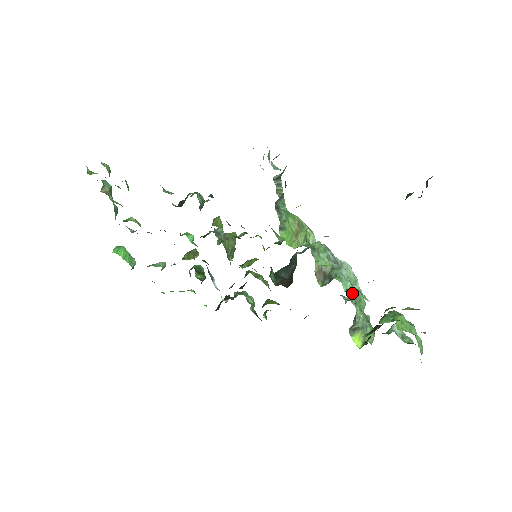
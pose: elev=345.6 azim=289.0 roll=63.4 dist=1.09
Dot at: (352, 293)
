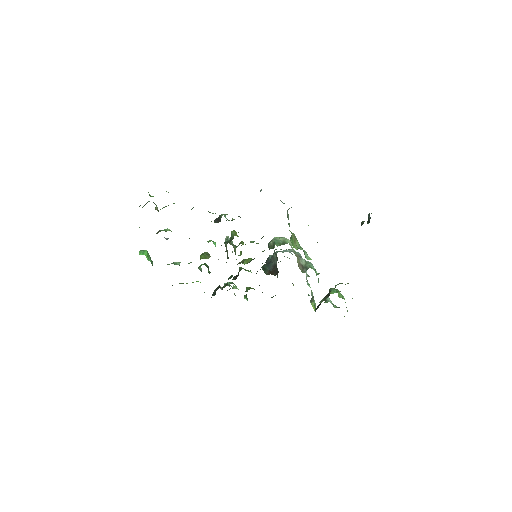
Dot at: (306, 279)
